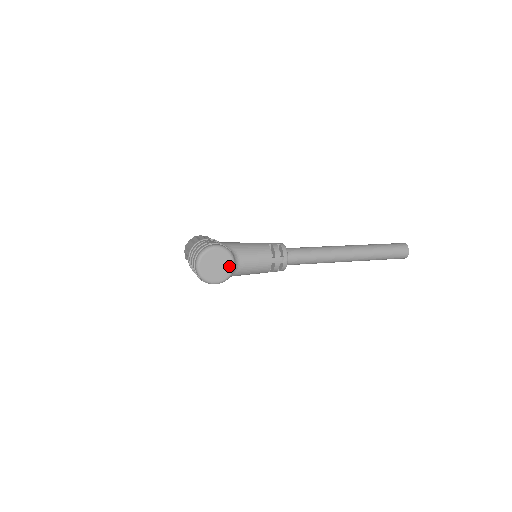
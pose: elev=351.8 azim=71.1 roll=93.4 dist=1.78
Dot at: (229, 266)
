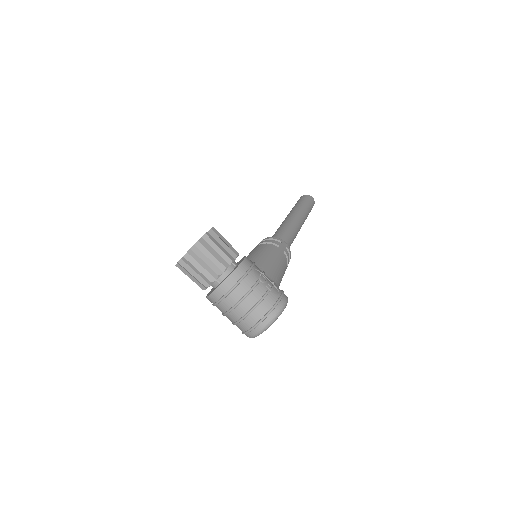
Dot at: occluded
